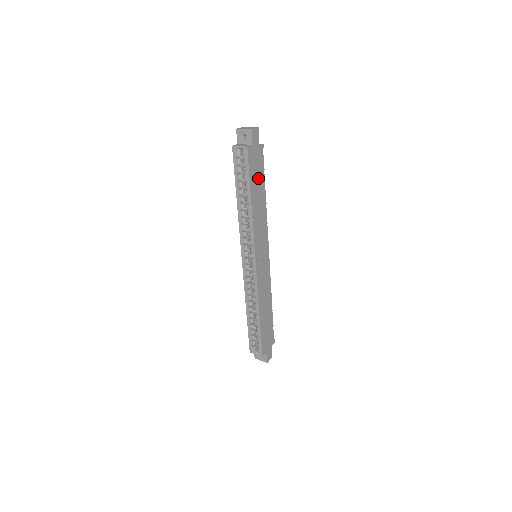
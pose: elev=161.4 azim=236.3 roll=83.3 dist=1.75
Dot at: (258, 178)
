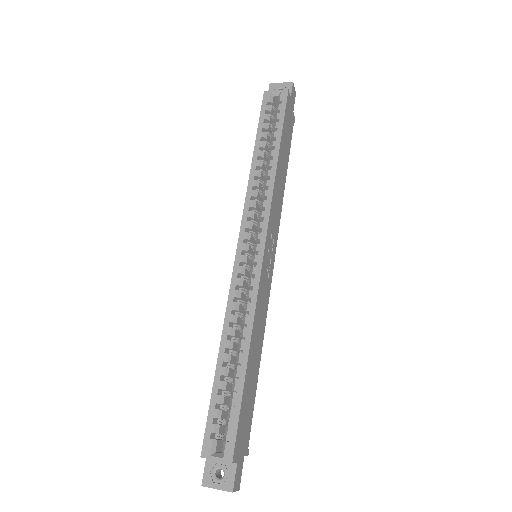
Dot at: (286, 142)
